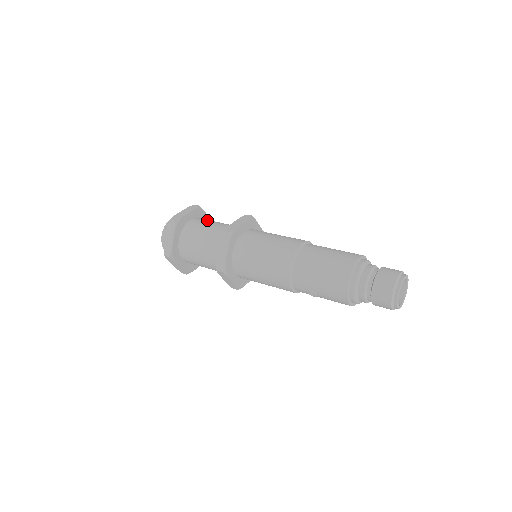
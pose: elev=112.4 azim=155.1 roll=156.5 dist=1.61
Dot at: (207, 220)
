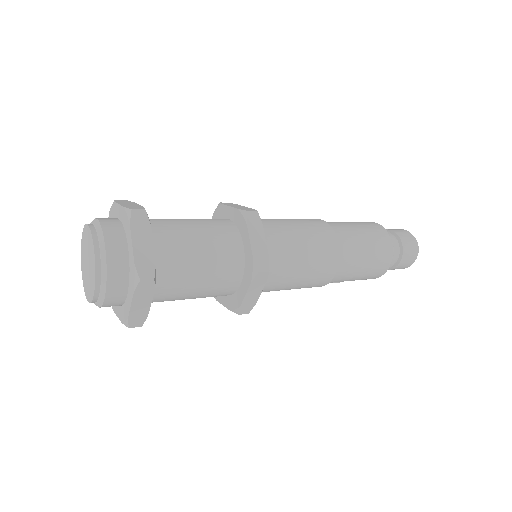
Dot at: (174, 234)
